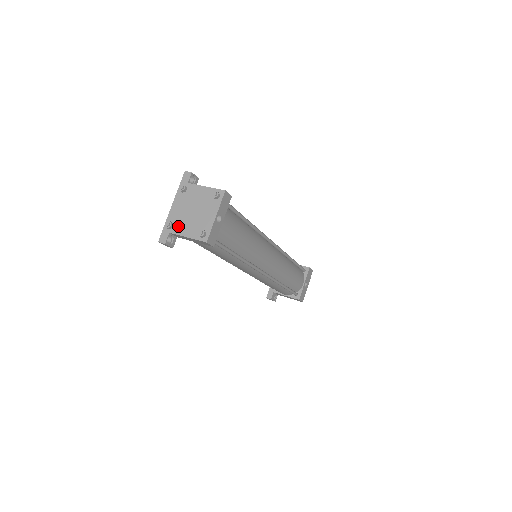
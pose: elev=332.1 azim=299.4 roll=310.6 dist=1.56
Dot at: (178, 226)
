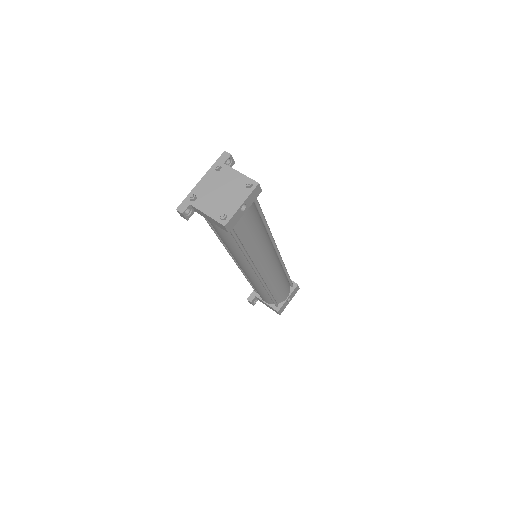
Dot at: (201, 201)
